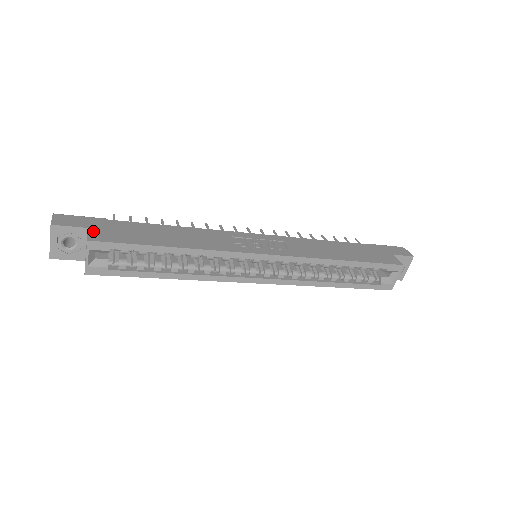
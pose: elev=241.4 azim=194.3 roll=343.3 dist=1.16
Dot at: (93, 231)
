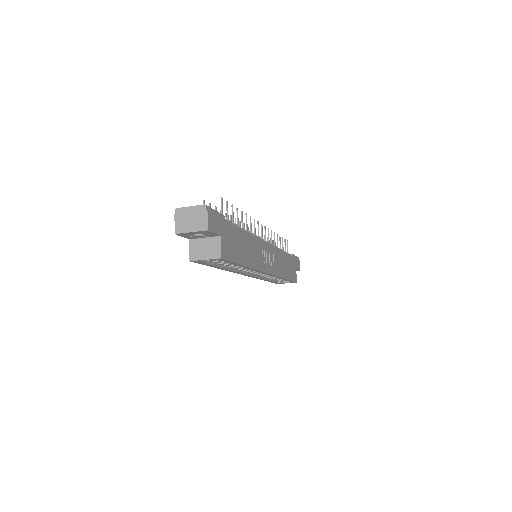
Dot at: (223, 242)
